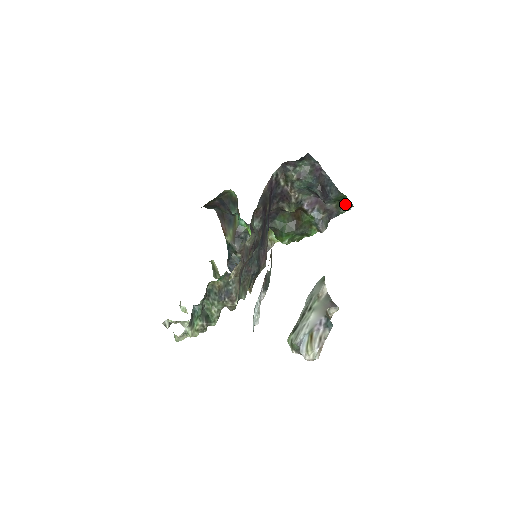
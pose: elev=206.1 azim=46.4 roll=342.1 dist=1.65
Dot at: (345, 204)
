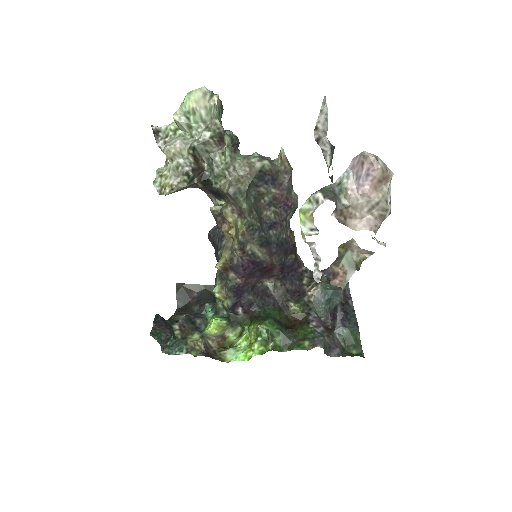
Dot at: (353, 354)
